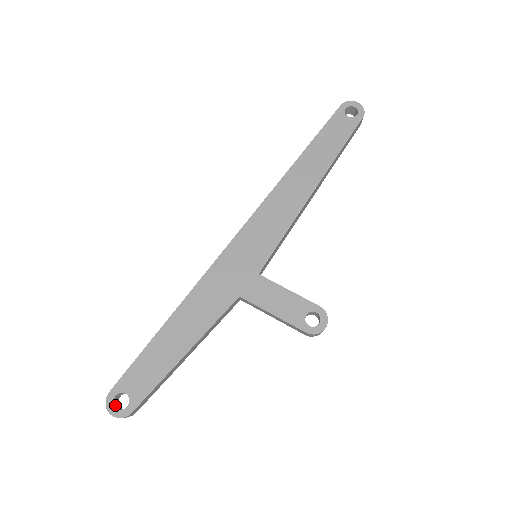
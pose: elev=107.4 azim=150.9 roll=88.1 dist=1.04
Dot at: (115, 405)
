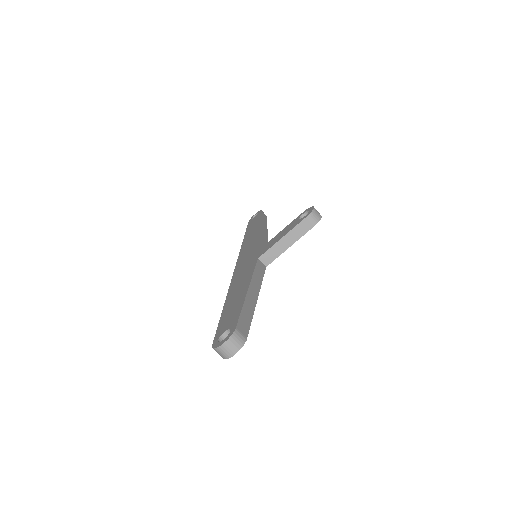
Dot at: occluded
